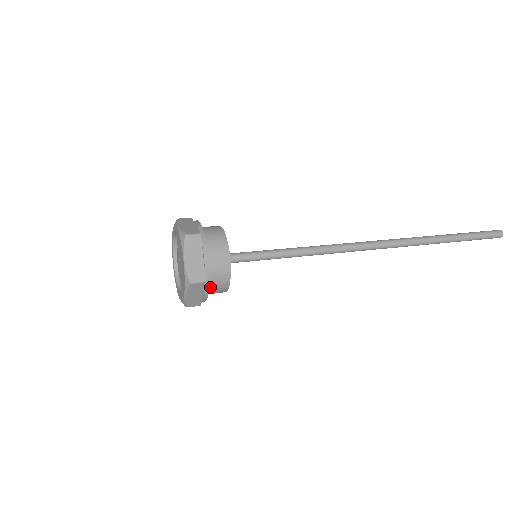
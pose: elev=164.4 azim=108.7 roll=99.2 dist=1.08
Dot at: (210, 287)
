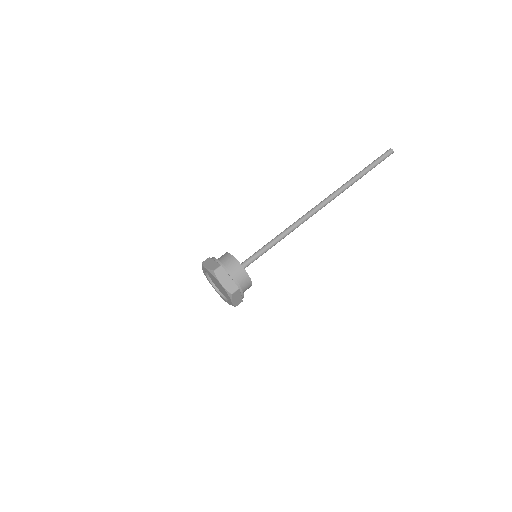
Dot at: occluded
